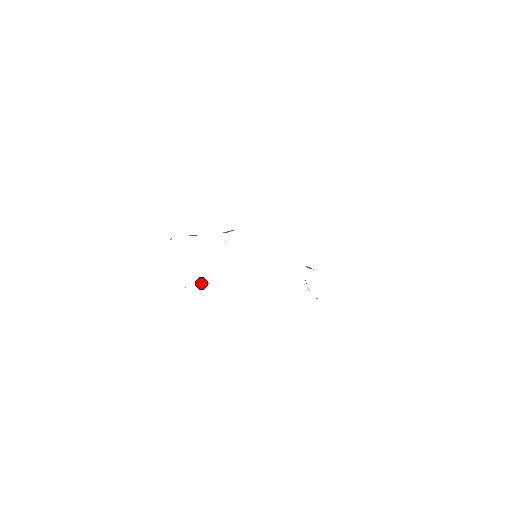
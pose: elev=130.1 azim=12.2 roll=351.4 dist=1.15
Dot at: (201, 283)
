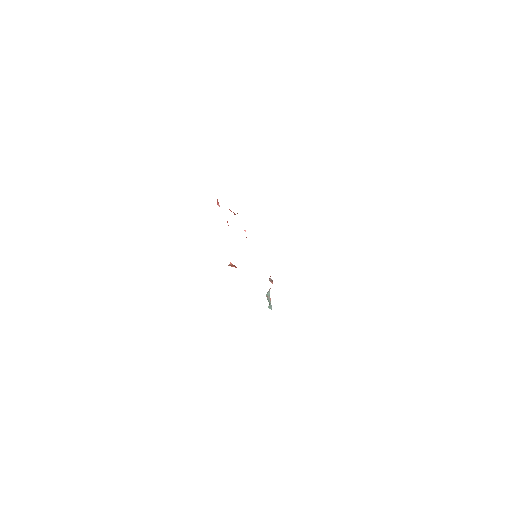
Dot at: (230, 263)
